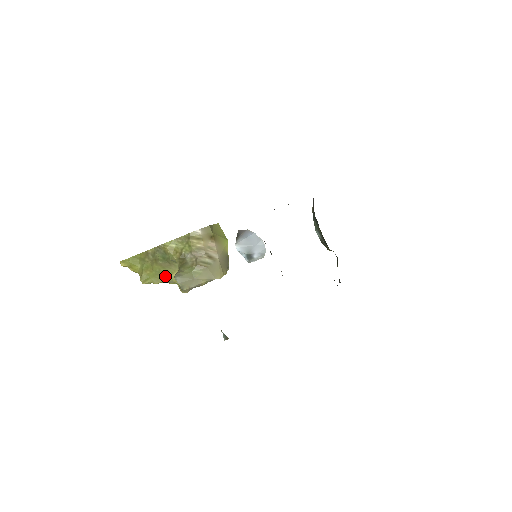
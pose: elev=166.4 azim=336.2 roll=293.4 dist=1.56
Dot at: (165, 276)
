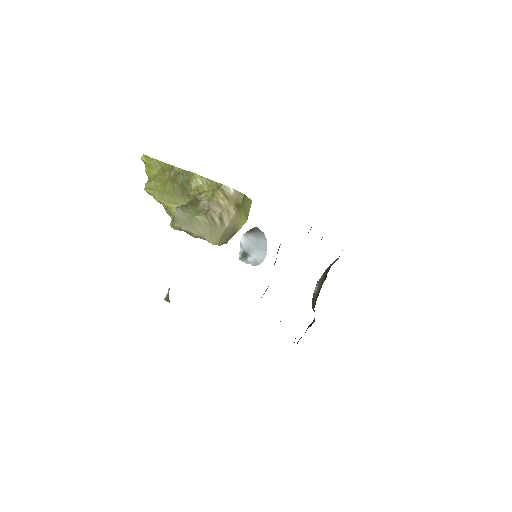
Dot at: (169, 200)
